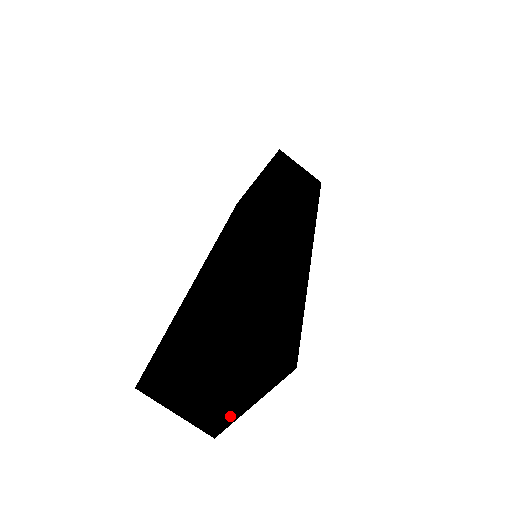
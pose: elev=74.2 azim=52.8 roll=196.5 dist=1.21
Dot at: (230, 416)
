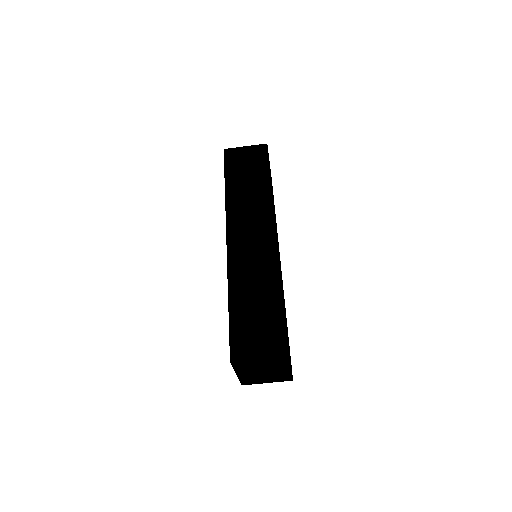
Dot at: (288, 375)
